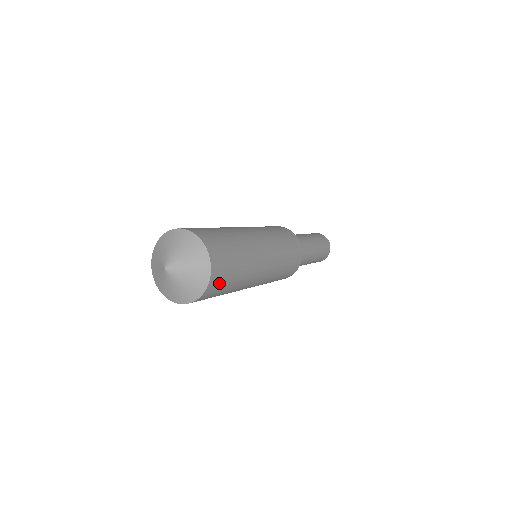
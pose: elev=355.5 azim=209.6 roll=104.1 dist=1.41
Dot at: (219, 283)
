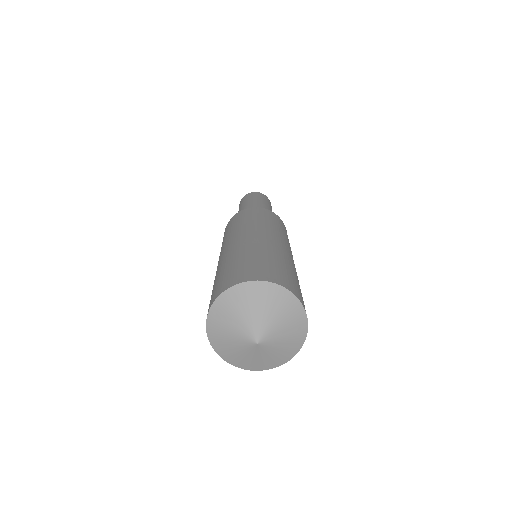
Dot at: occluded
